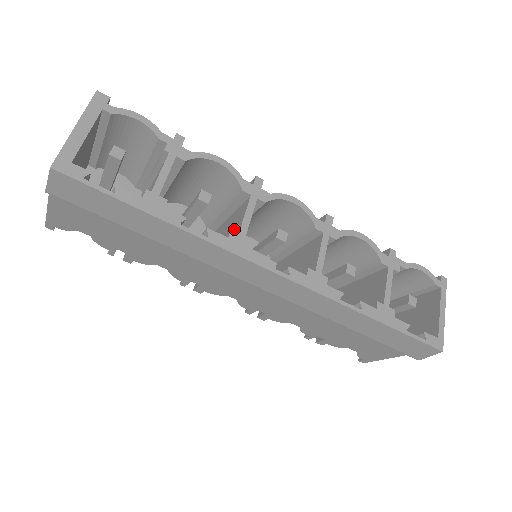
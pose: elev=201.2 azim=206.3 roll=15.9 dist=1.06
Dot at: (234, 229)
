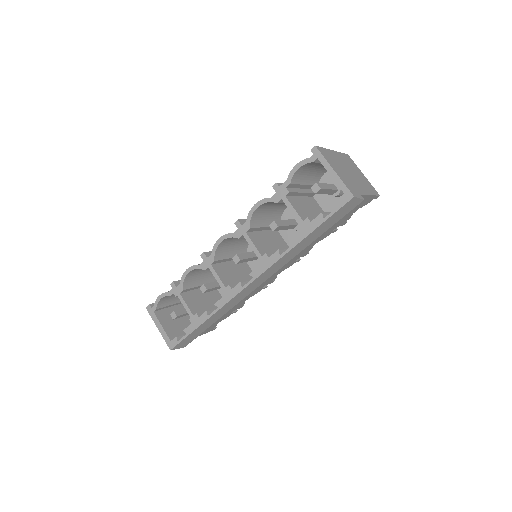
Dot at: occluded
